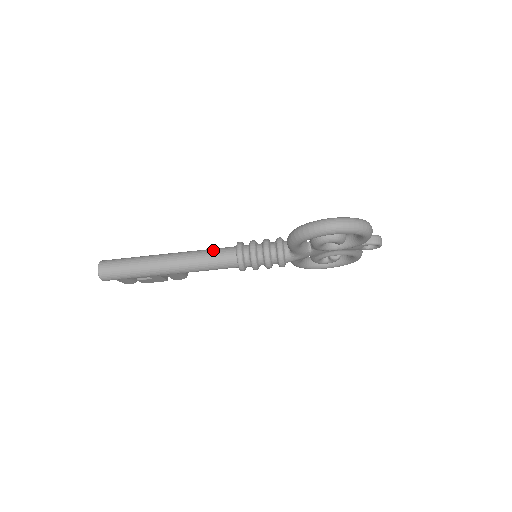
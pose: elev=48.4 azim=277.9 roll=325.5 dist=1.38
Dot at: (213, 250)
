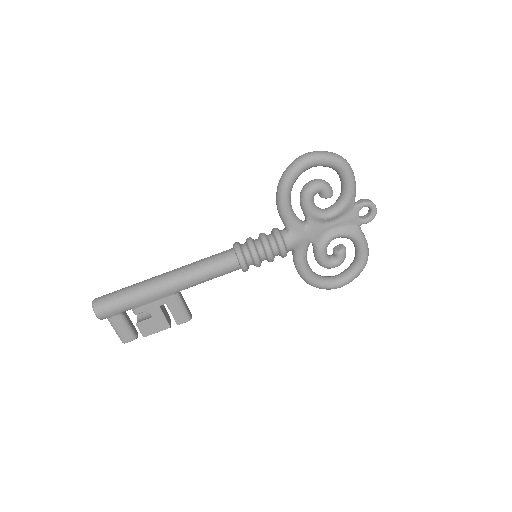
Dot at: (211, 256)
